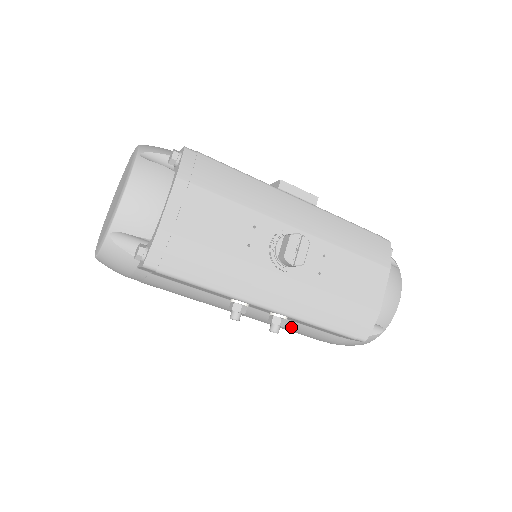
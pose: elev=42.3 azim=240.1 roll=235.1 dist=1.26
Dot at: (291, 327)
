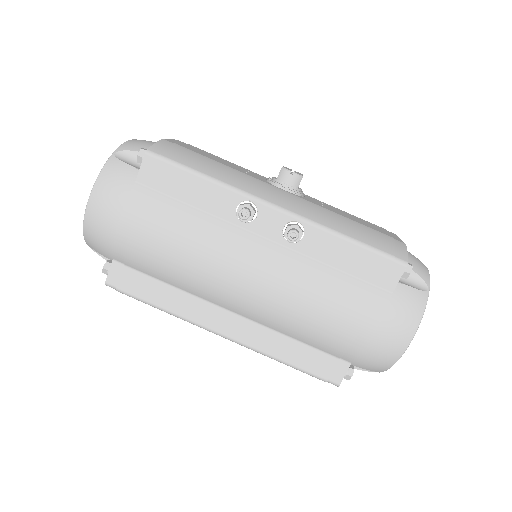
Dot at: (315, 278)
